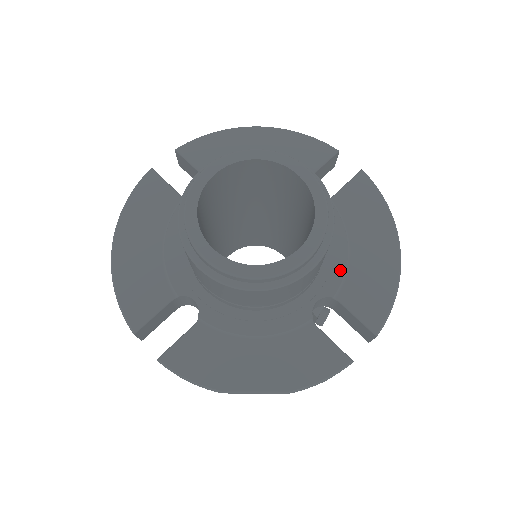
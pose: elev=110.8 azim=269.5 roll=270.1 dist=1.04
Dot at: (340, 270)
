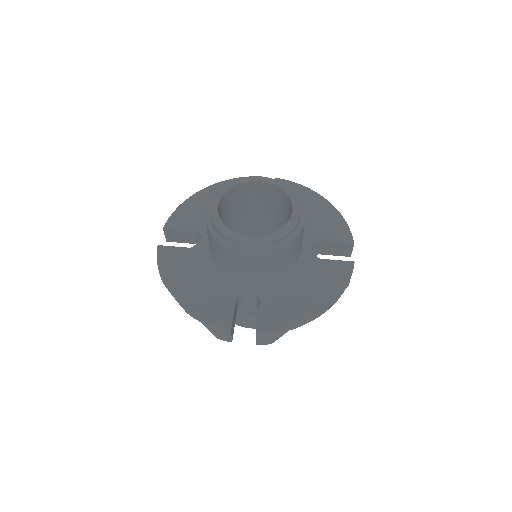
Dot at: (278, 289)
